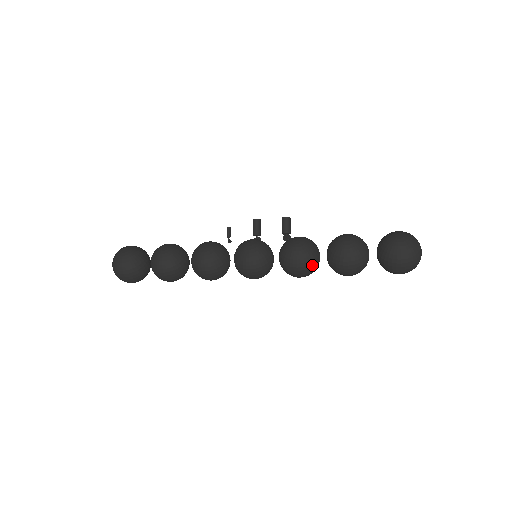
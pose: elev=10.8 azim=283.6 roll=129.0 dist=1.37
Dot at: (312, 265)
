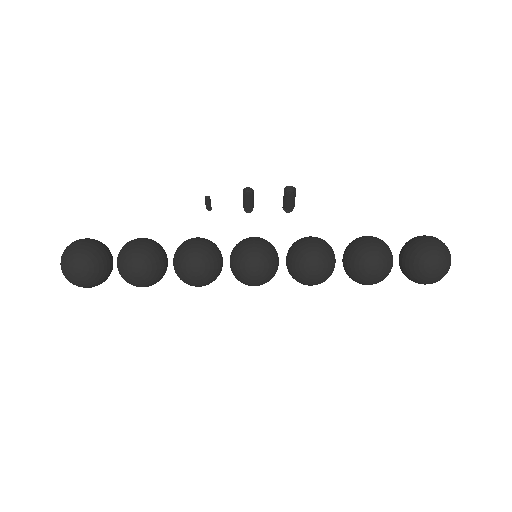
Dot at: occluded
